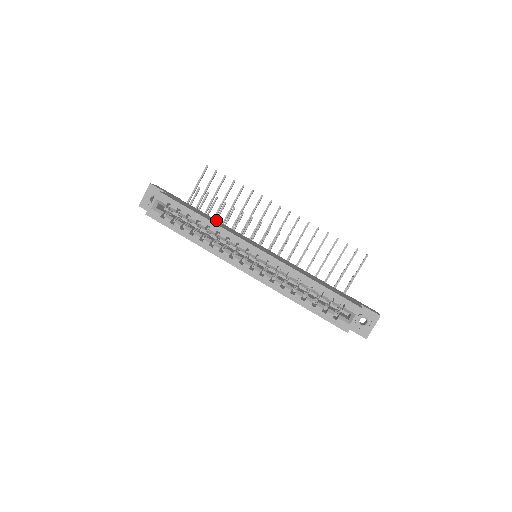
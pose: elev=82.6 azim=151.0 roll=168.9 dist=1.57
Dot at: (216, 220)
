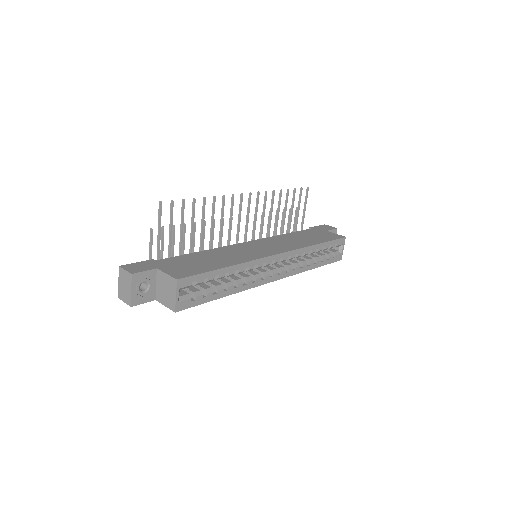
Dot at: (205, 252)
